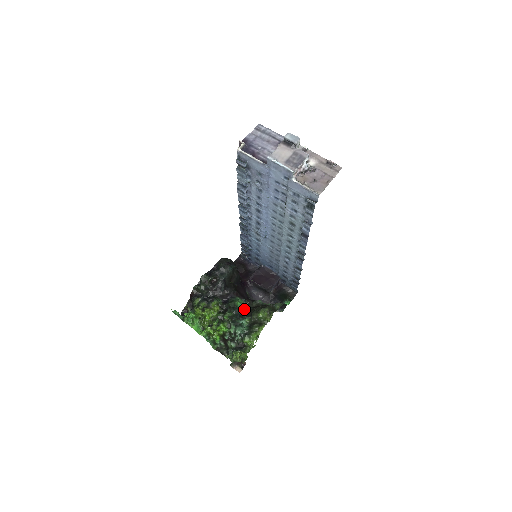
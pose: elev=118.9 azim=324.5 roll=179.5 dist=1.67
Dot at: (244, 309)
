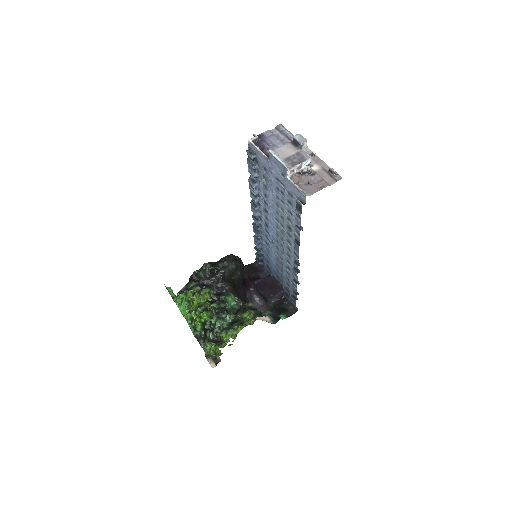
Dot at: (234, 306)
